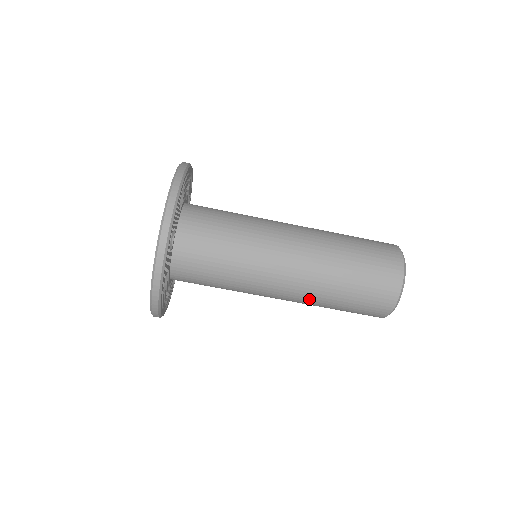
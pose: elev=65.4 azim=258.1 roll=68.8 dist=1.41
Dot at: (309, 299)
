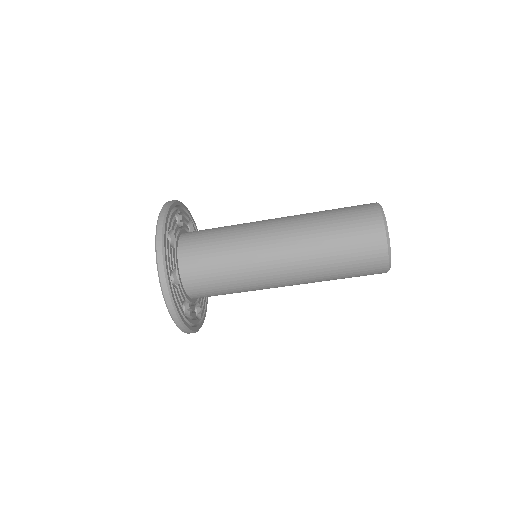
Dot at: occluded
